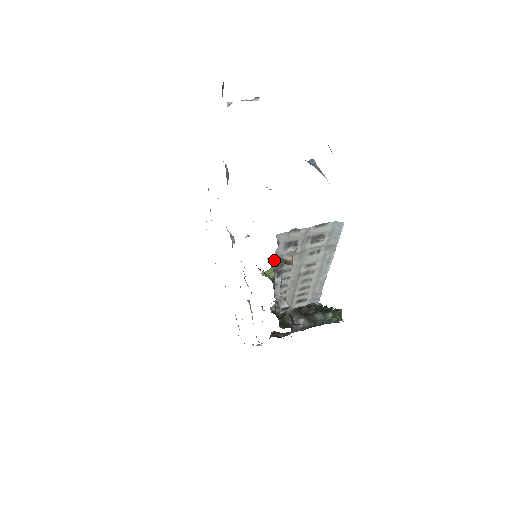
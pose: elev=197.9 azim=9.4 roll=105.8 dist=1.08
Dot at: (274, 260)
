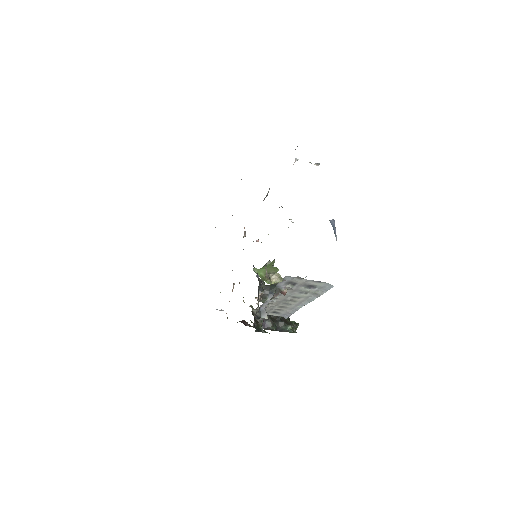
Dot at: (267, 263)
